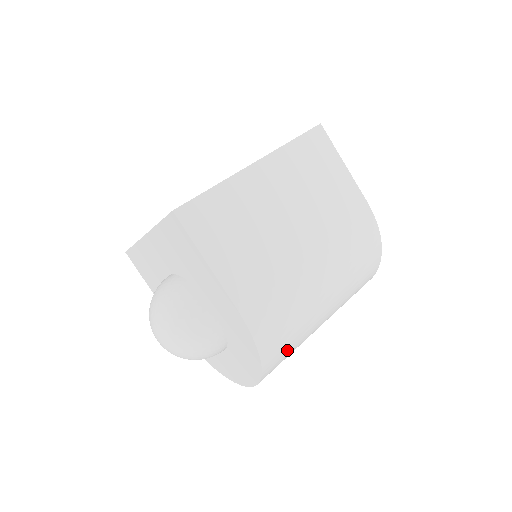
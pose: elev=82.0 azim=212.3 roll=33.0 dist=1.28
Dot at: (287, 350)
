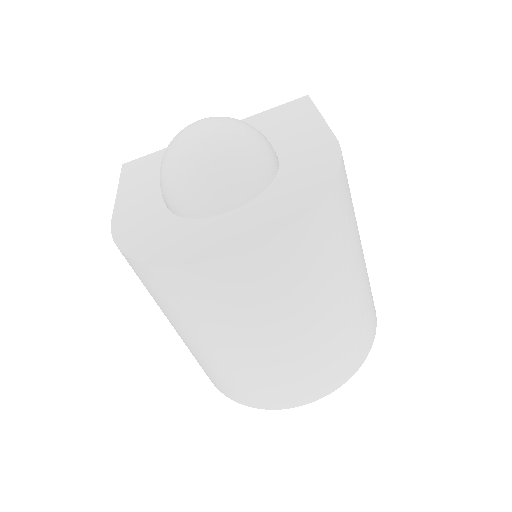
Dot at: (327, 244)
